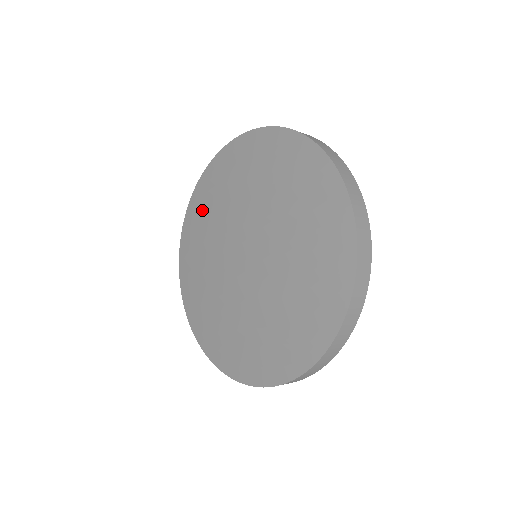
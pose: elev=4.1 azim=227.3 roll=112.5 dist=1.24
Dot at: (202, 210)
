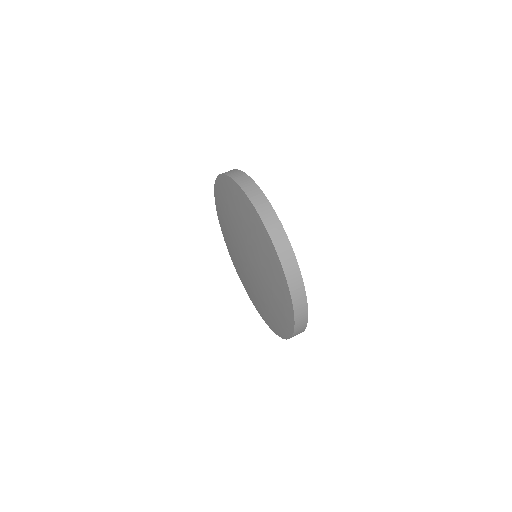
Dot at: (247, 216)
